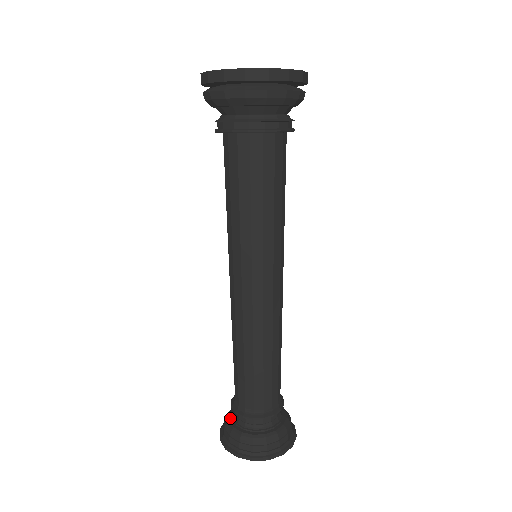
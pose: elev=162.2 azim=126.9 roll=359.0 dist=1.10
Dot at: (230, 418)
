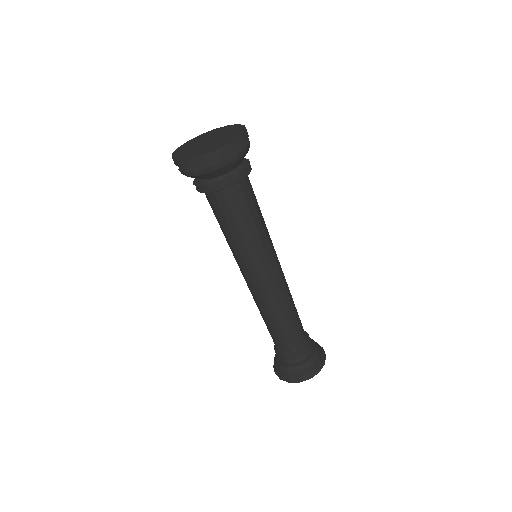
Dot at: (277, 359)
